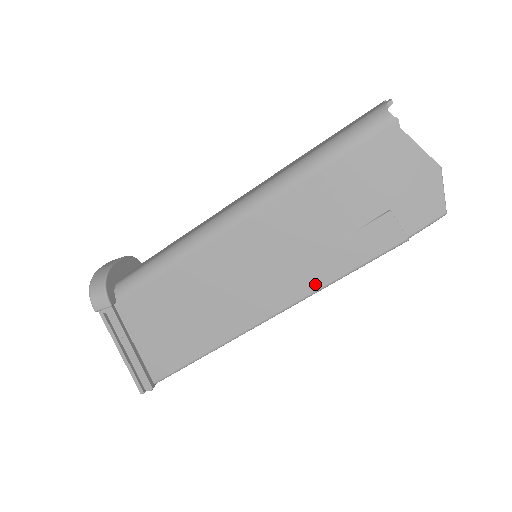
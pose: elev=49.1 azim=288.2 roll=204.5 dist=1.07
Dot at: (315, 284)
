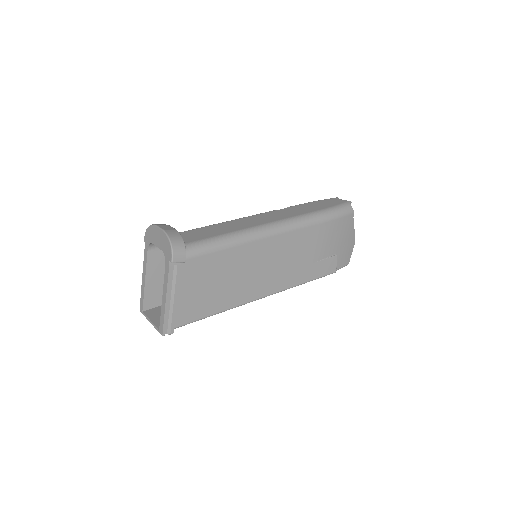
Dot at: (293, 283)
